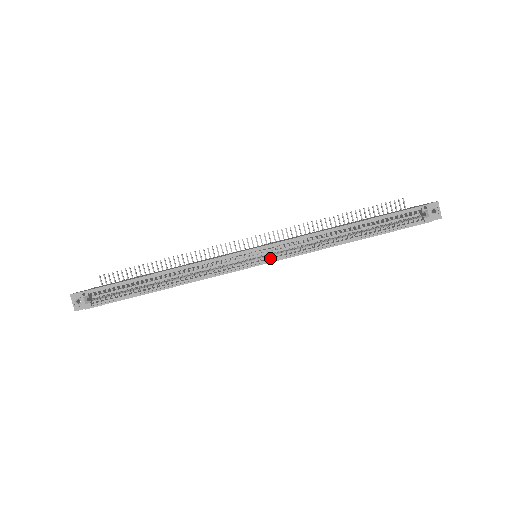
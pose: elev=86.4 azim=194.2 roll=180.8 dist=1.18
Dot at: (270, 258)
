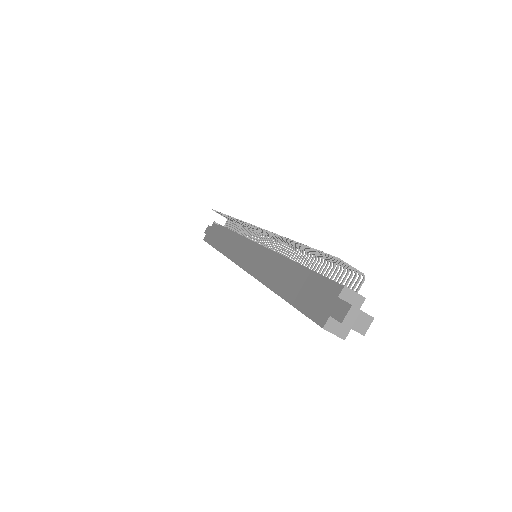
Dot at: occluded
